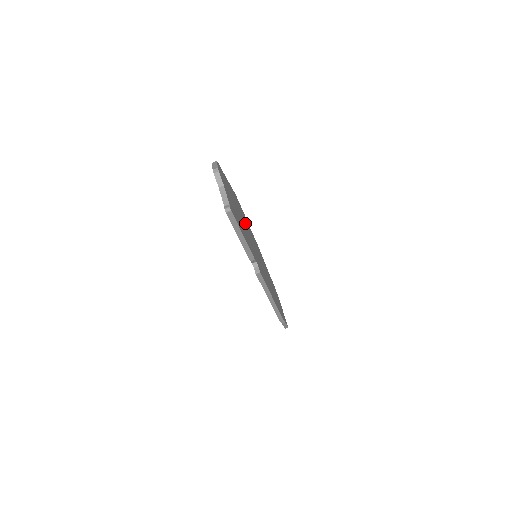
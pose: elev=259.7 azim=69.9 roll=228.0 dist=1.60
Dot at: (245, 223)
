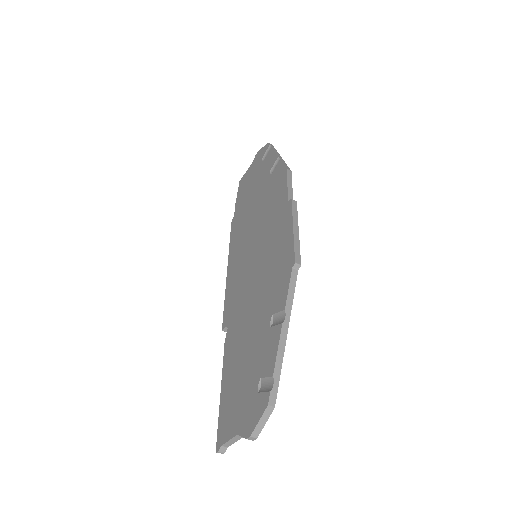
Dot at: occluded
